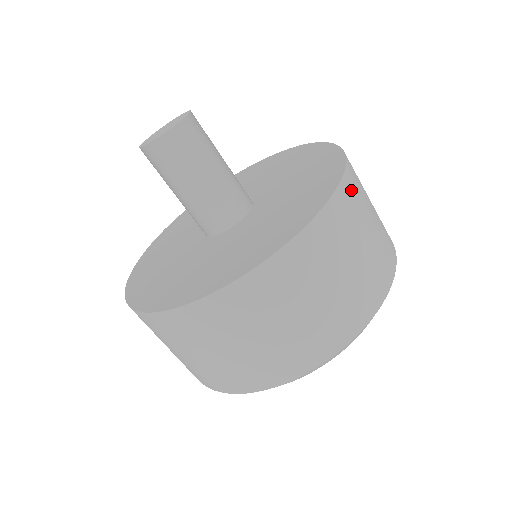
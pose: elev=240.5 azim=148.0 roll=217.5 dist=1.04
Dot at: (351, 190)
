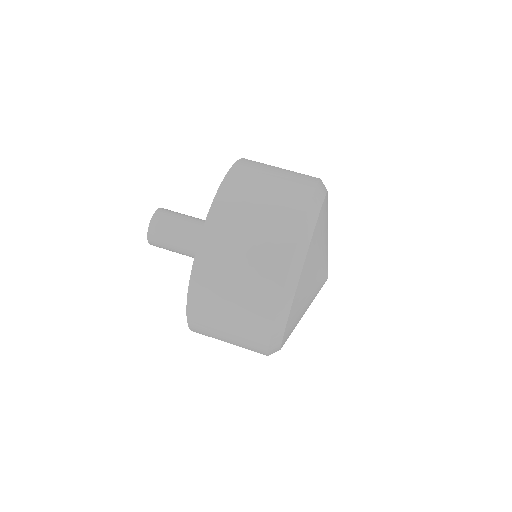
Dot at: (241, 173)
